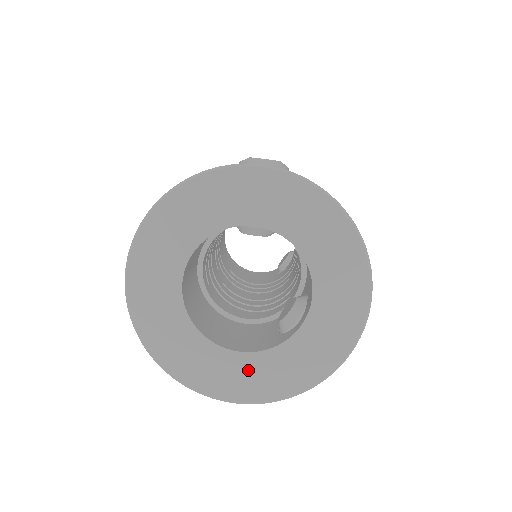
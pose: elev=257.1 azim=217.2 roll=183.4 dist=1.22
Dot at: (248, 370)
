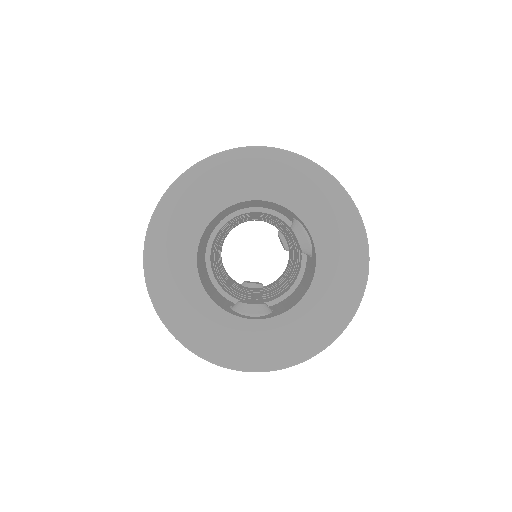
Dot at: (191, 302)
